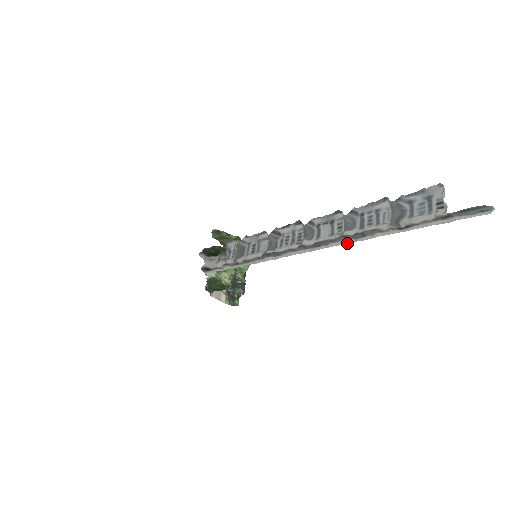
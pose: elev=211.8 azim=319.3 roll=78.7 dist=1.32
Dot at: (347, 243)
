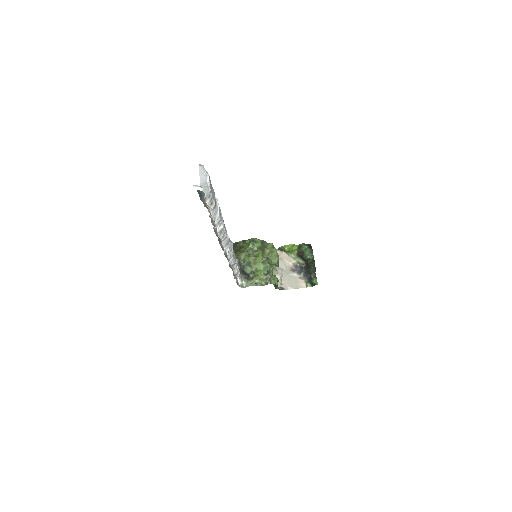
Dot at: occluded
